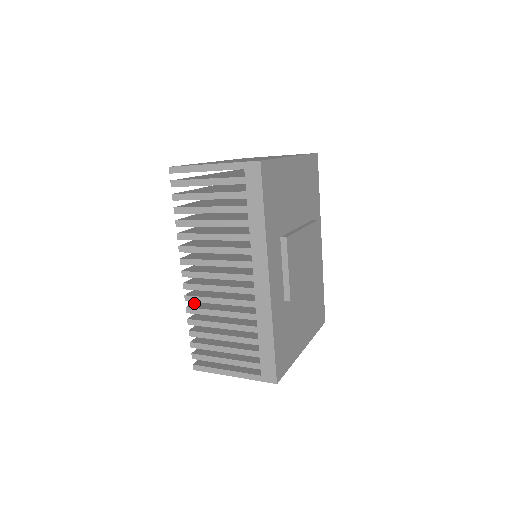
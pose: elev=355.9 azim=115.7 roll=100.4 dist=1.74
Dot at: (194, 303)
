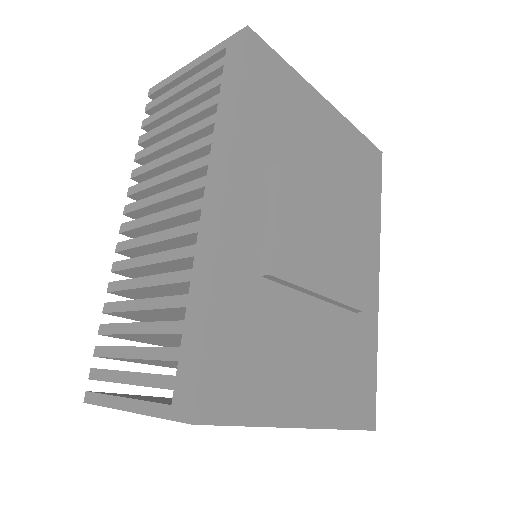
Dot at: occluded
